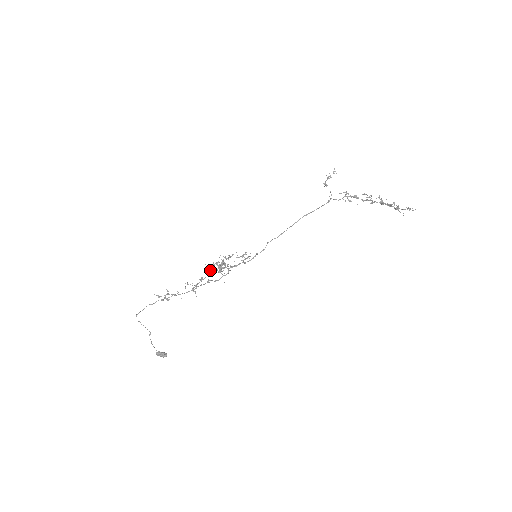
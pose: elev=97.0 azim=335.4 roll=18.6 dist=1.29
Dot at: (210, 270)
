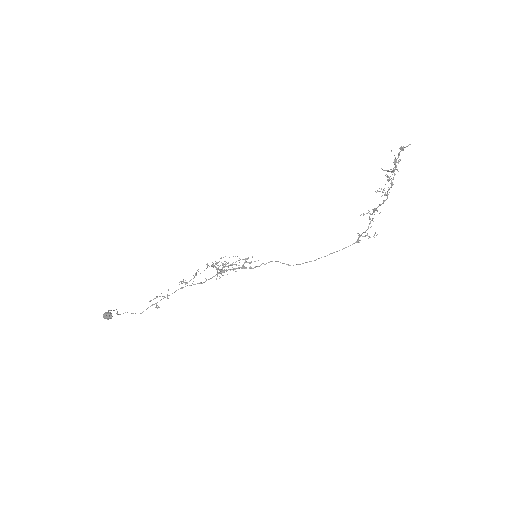
Dot at: (207, 267)
